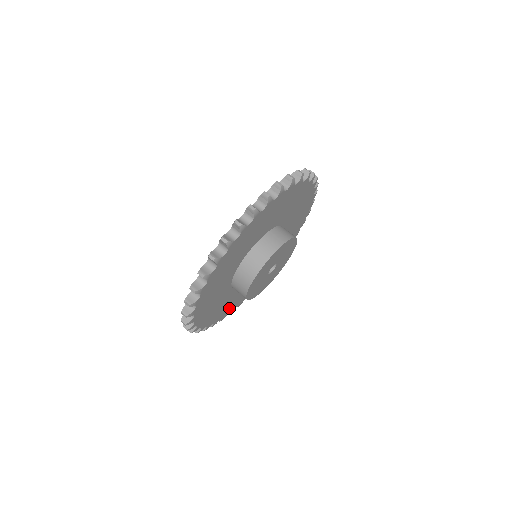
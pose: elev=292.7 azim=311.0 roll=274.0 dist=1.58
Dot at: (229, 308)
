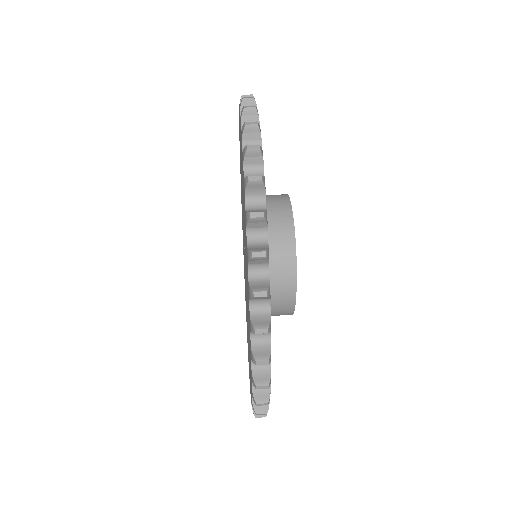
Dot at: occluded
